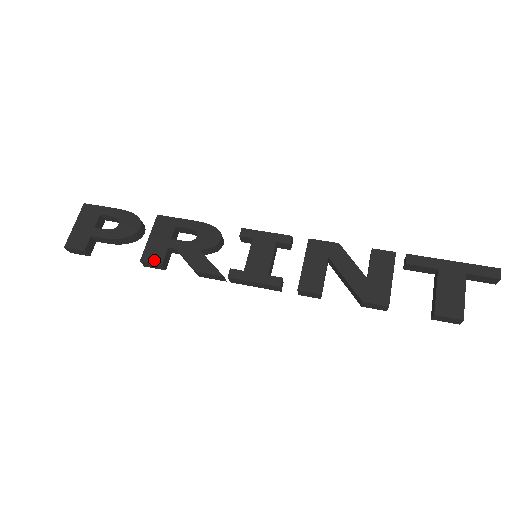
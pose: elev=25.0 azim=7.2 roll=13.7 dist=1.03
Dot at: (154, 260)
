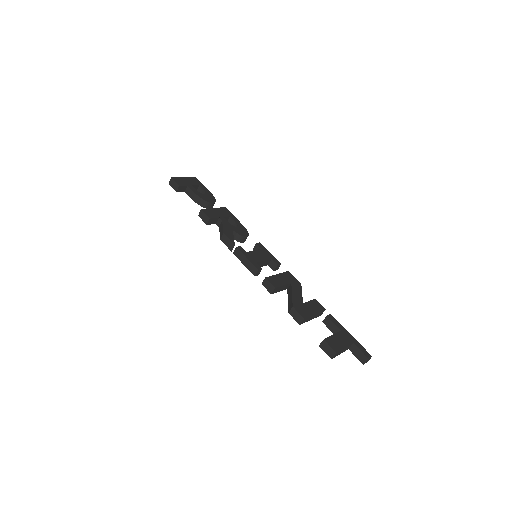
Dot at: (208, 214)
